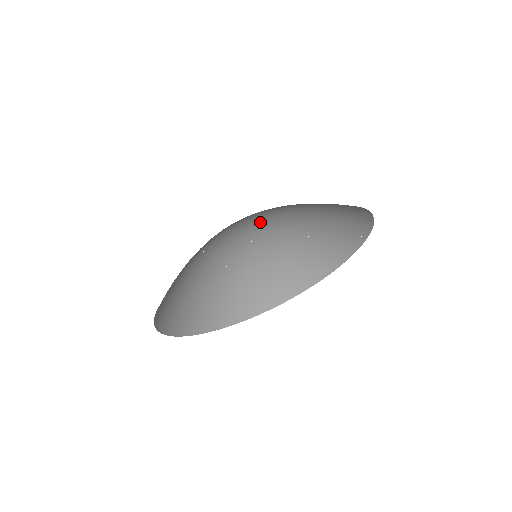
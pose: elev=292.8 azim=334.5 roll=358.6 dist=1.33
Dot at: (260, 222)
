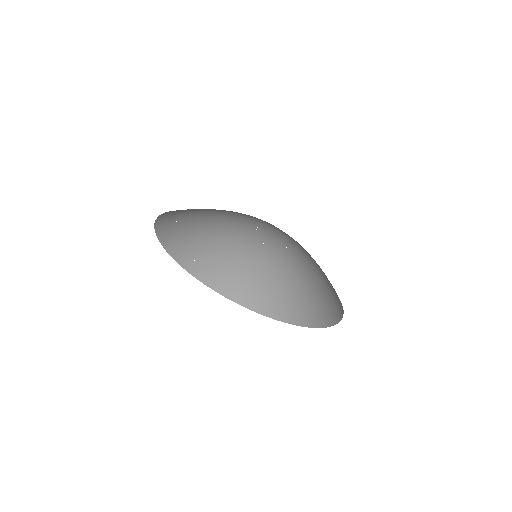
Dot at: (282, 243)
